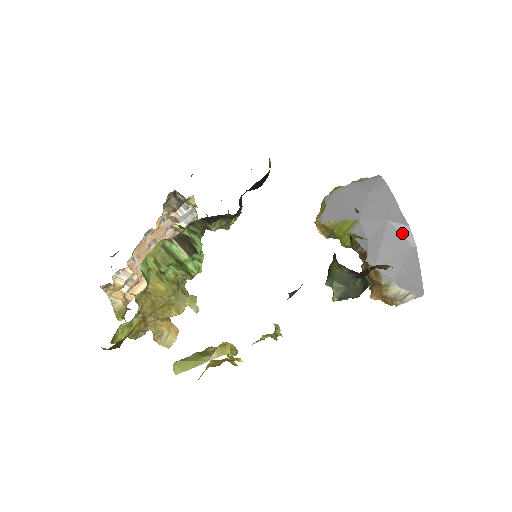
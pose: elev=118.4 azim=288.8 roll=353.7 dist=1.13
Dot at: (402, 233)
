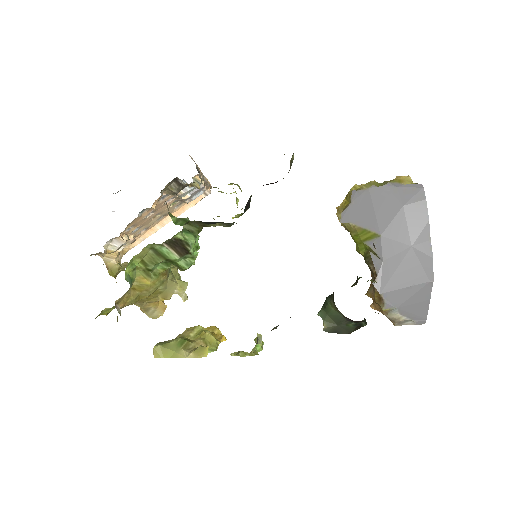
Dot at: (422, 264)
